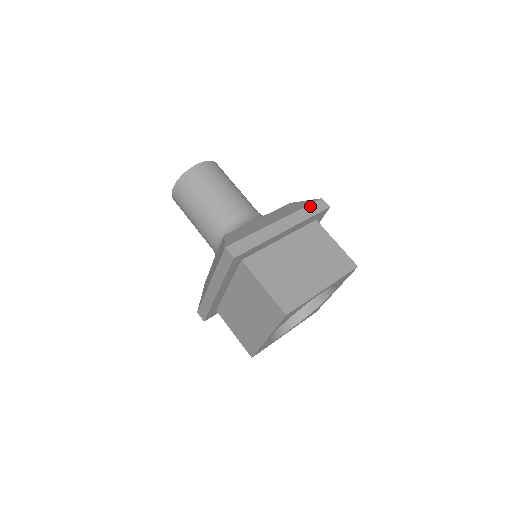
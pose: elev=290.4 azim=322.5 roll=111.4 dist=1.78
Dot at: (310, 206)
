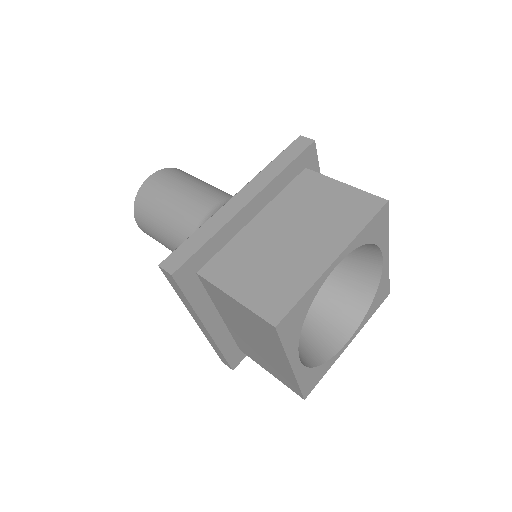
Dot at: occluded
